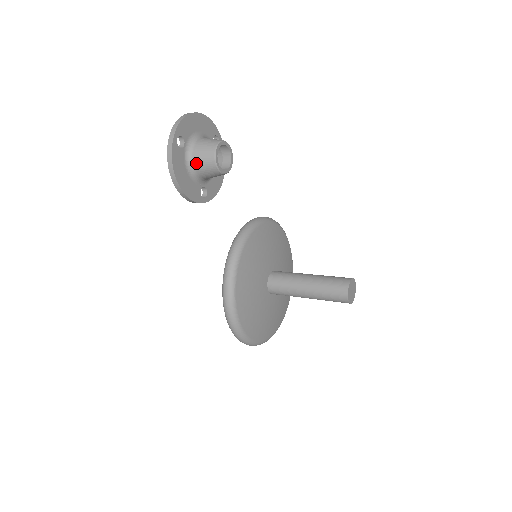
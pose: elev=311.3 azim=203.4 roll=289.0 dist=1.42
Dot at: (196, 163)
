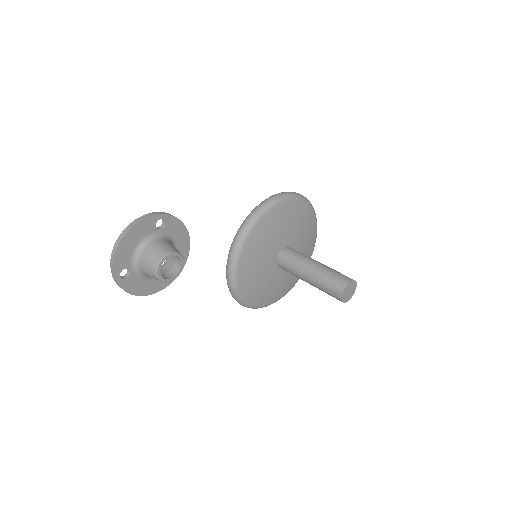
Dot at: occluded
